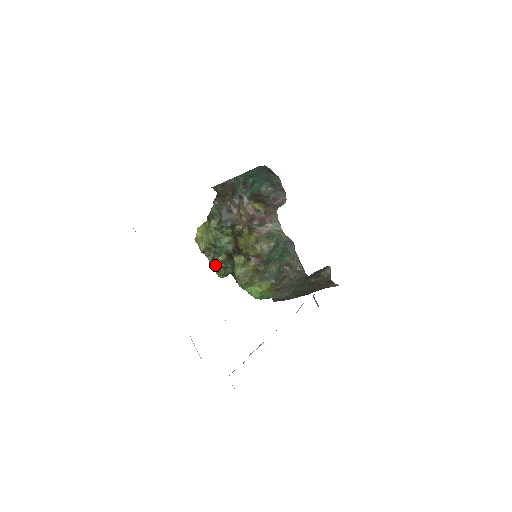
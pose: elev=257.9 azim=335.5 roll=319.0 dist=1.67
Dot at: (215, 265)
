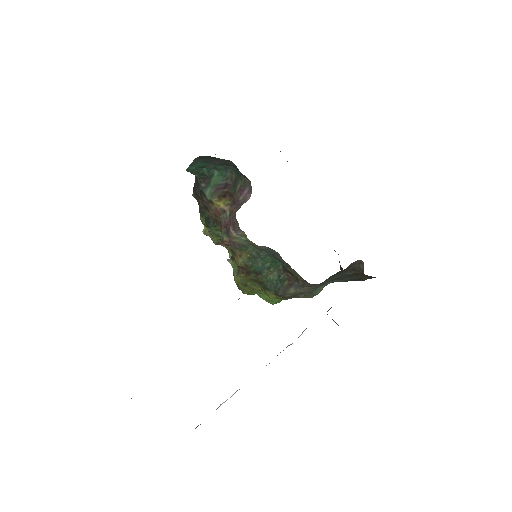
Dot at: occluded
